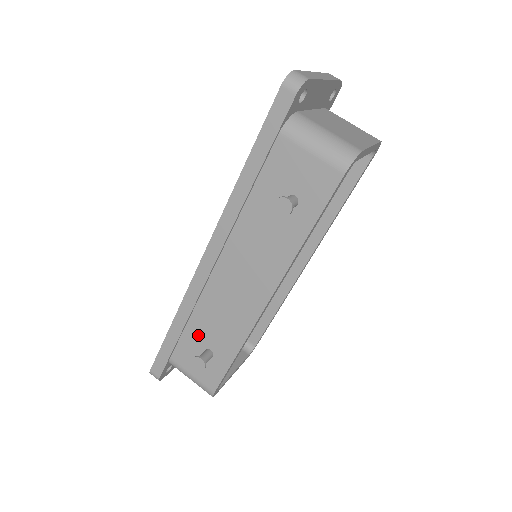
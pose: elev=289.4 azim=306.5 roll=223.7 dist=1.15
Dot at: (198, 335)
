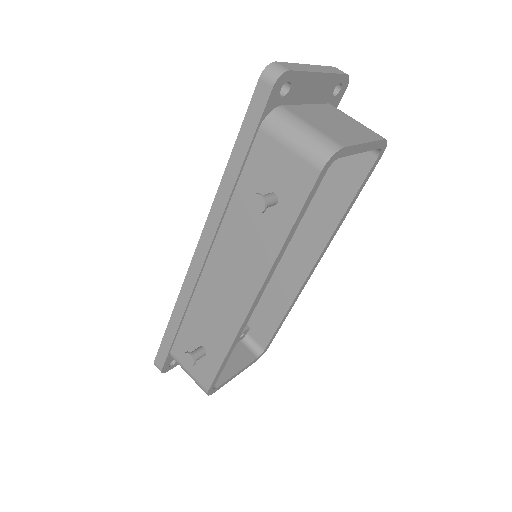
Dot at: (193, 331)
